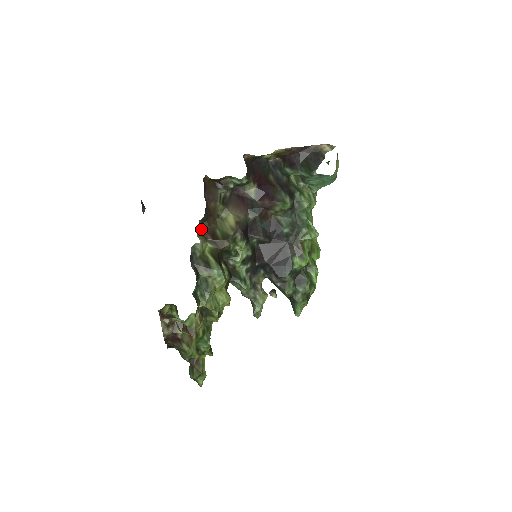
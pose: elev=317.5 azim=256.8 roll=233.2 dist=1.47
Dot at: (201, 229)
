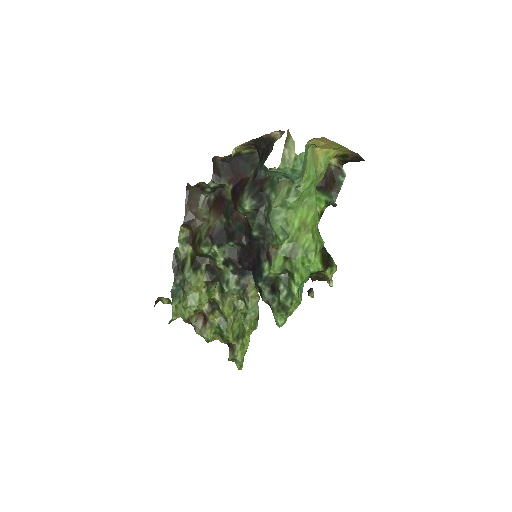
Dot at: (189, 233)
